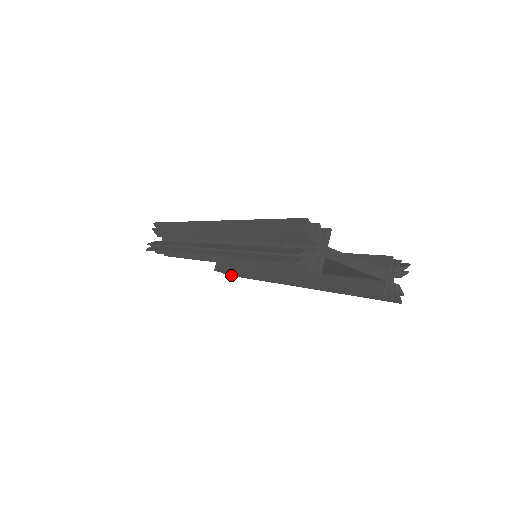
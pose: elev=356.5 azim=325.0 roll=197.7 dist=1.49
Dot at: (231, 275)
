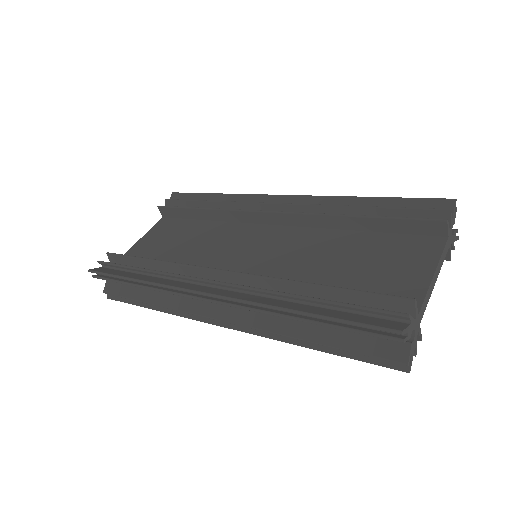
Dot at: occluded
